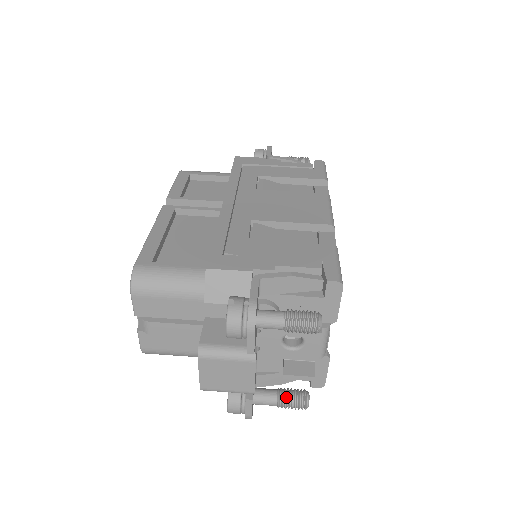
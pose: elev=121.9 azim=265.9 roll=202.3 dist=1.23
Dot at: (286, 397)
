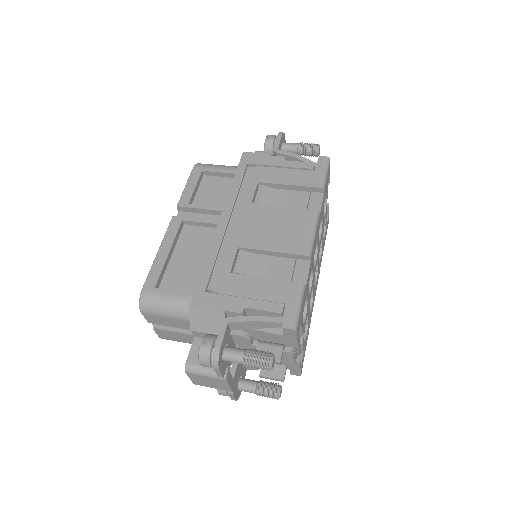
Dot at: (262, 390)
